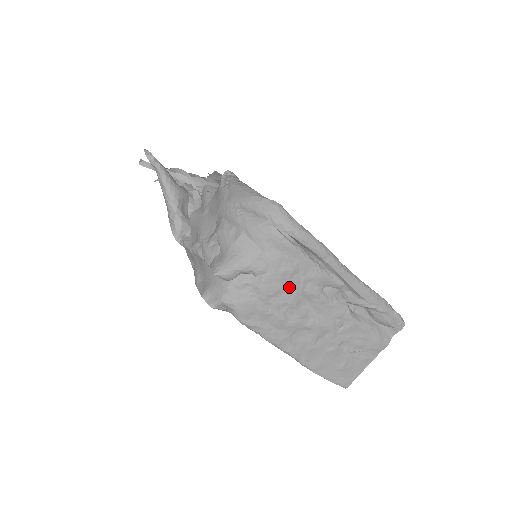
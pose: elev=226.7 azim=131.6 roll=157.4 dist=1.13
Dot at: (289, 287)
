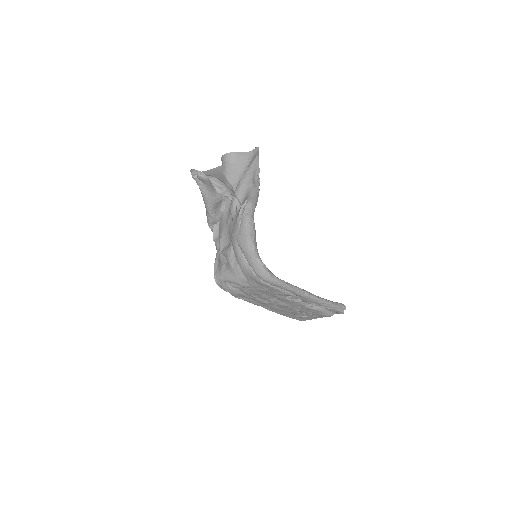
Dot at: (264, 293)
